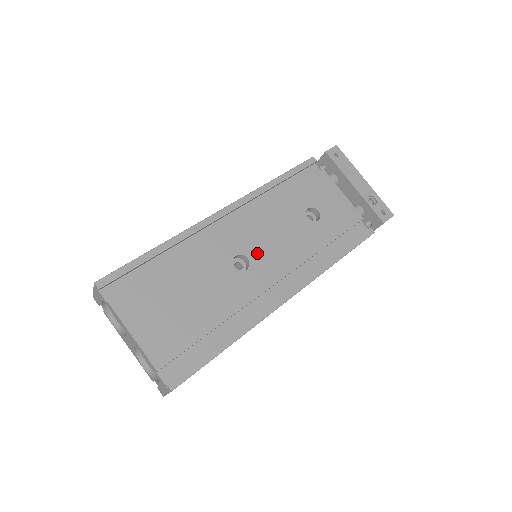
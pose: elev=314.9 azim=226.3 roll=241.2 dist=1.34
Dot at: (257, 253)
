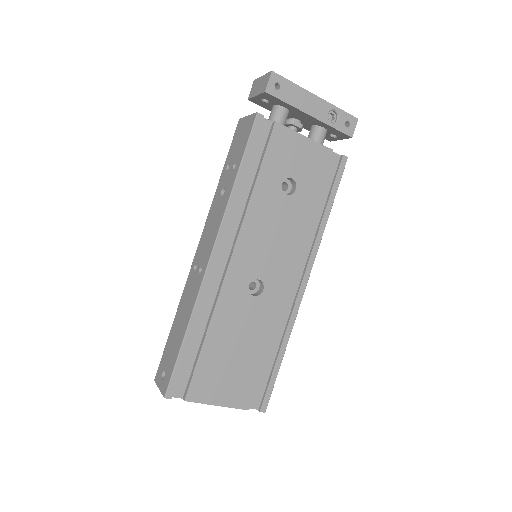
Dot at: (263, 268)
